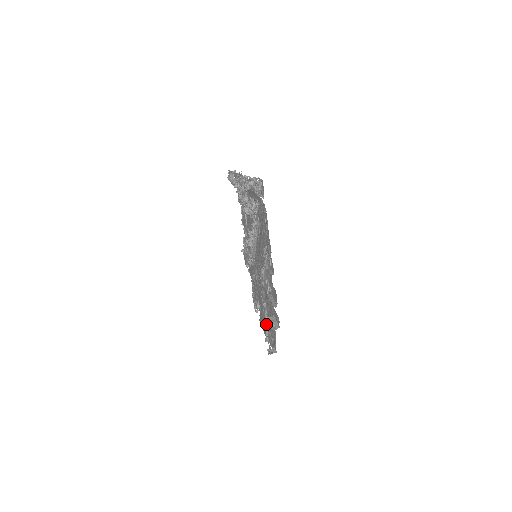
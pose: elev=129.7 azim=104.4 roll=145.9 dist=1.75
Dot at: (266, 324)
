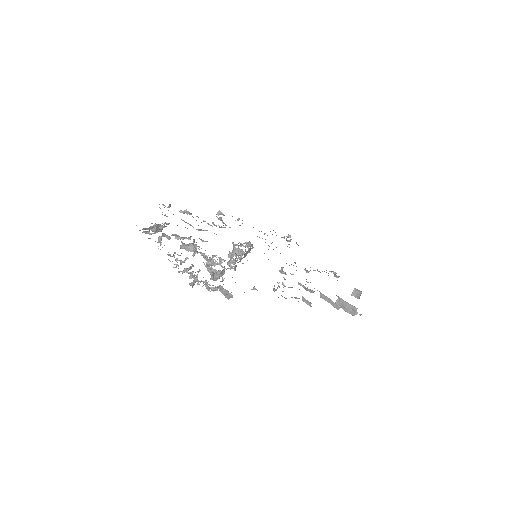
Dot at: occluded
